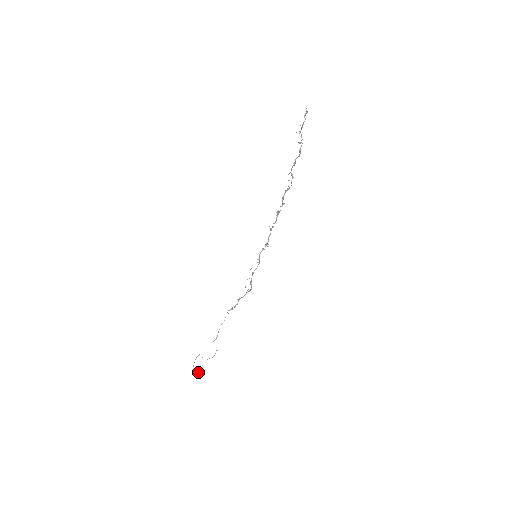
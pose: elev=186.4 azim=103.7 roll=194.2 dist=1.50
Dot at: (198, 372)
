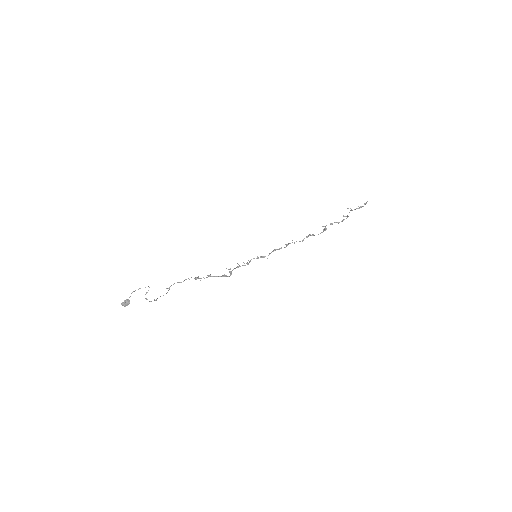
Dot at: (129, 302)
